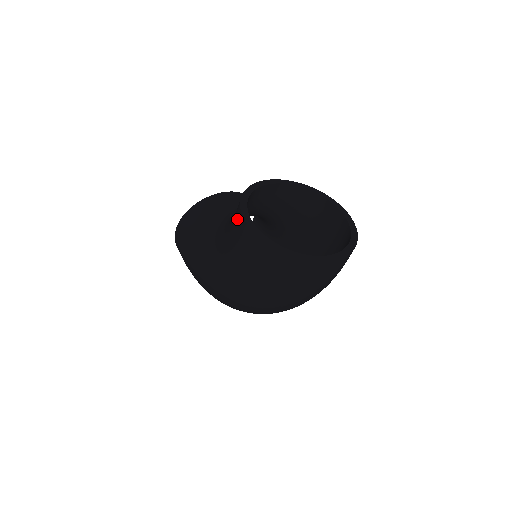
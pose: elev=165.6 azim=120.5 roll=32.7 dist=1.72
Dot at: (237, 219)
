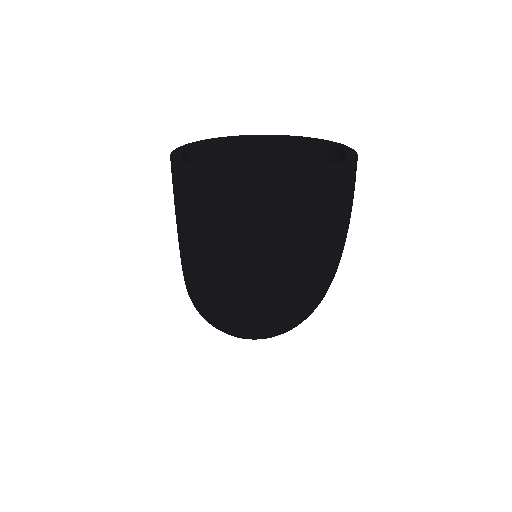
Dot at: occluded
